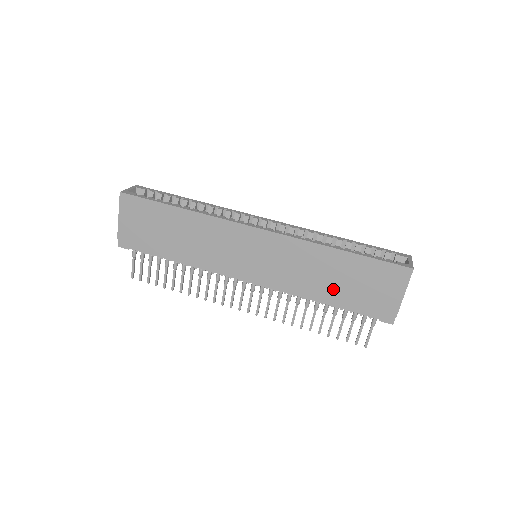
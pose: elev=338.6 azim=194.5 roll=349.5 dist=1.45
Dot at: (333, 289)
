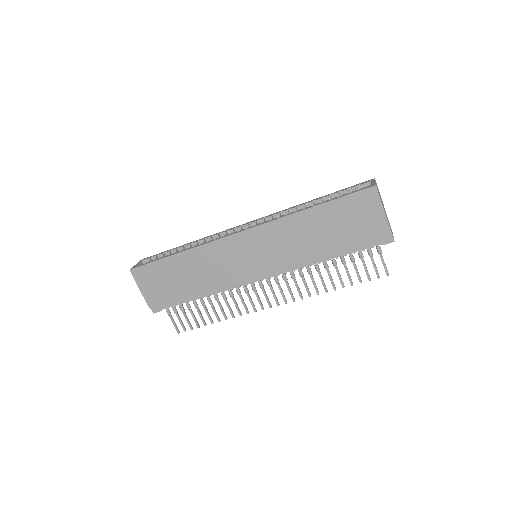
Dot at: (327, 243)
